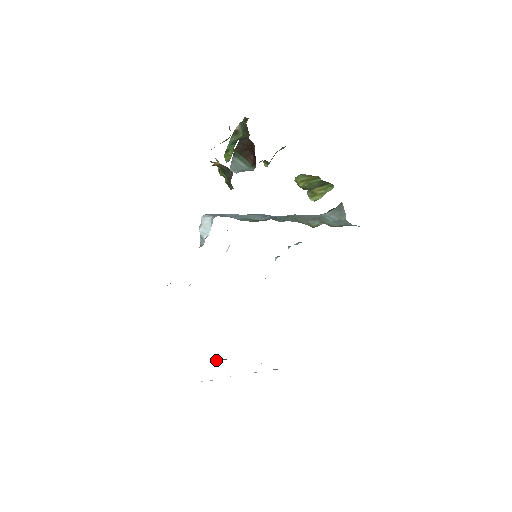
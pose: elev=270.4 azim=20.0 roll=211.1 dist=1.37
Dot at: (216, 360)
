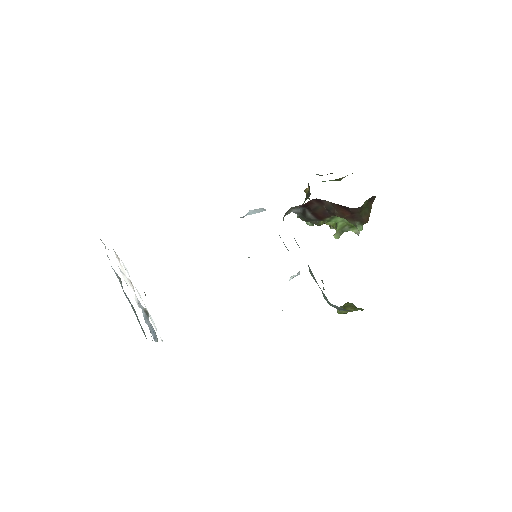
Dot at: occluded
